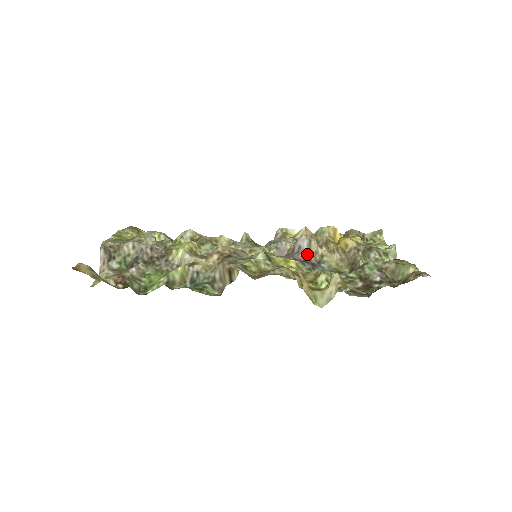
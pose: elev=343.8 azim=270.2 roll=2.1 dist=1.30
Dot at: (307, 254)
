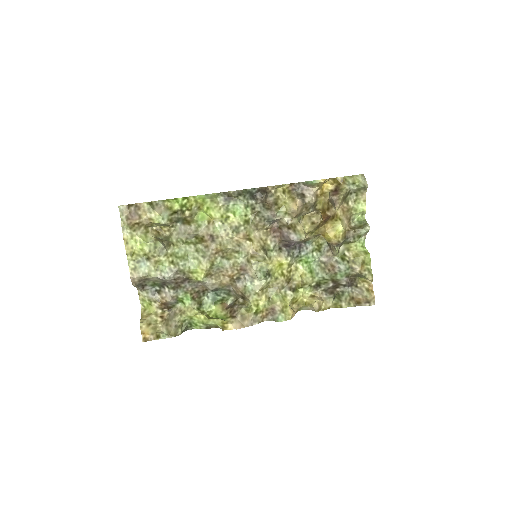
Dot at: (296, 242)
